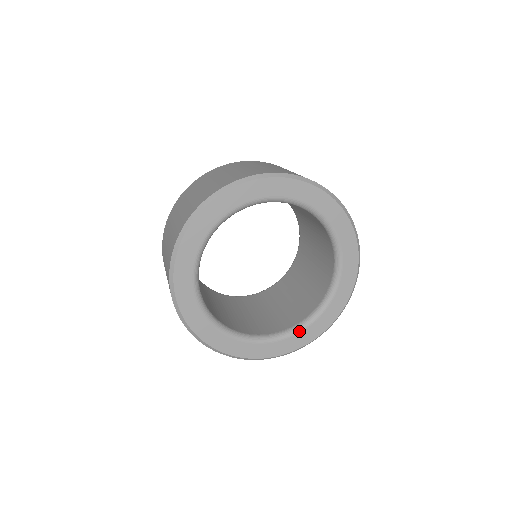
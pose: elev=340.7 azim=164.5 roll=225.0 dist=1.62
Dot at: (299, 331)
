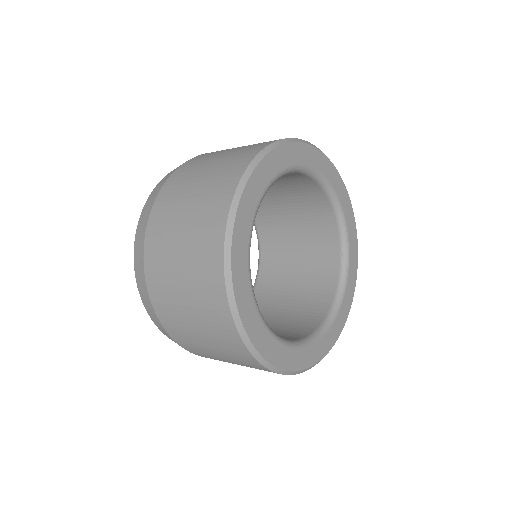
Dot at: (289, 346)
